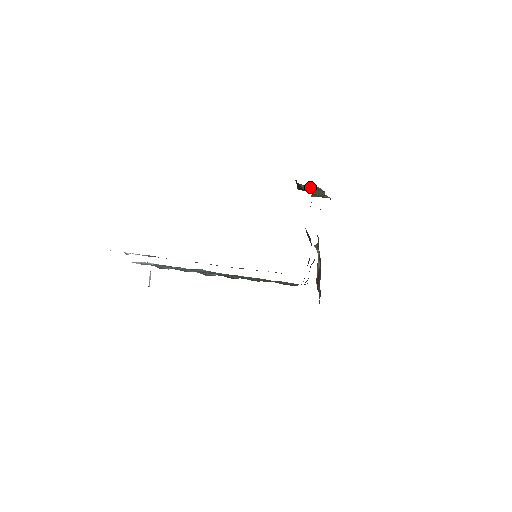
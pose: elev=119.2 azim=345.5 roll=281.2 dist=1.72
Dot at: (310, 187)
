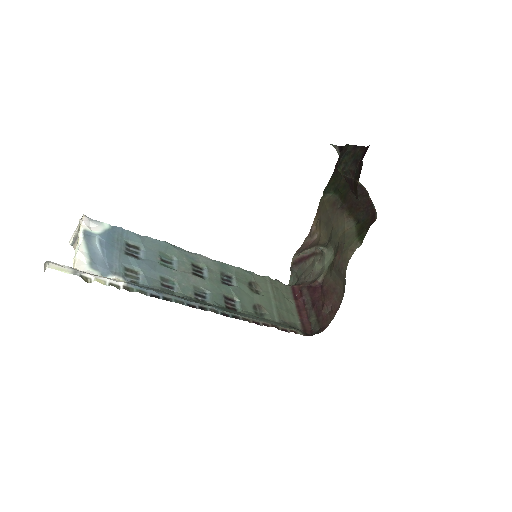
Dot at: occluded
